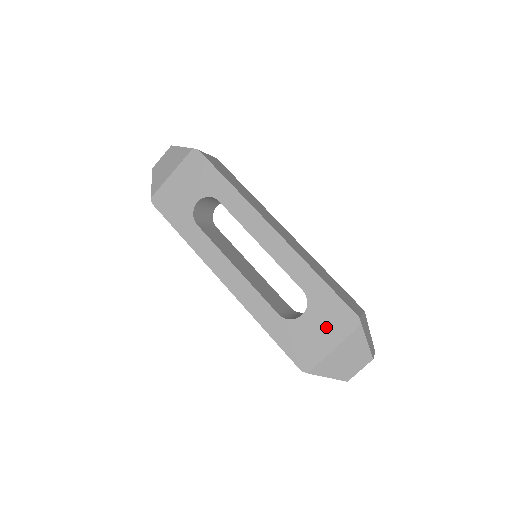
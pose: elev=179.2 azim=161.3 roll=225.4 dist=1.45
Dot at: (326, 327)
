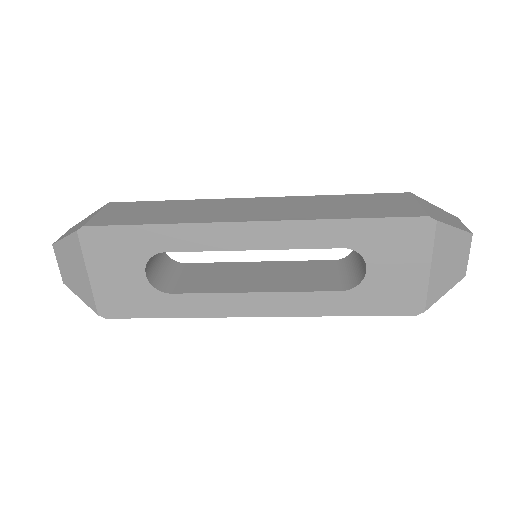
Dot at: (402, 257)
